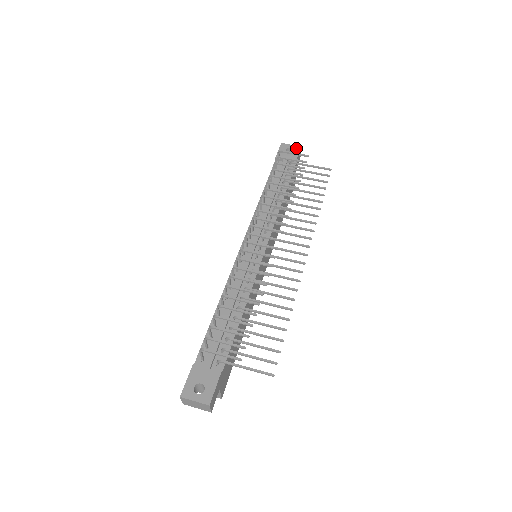
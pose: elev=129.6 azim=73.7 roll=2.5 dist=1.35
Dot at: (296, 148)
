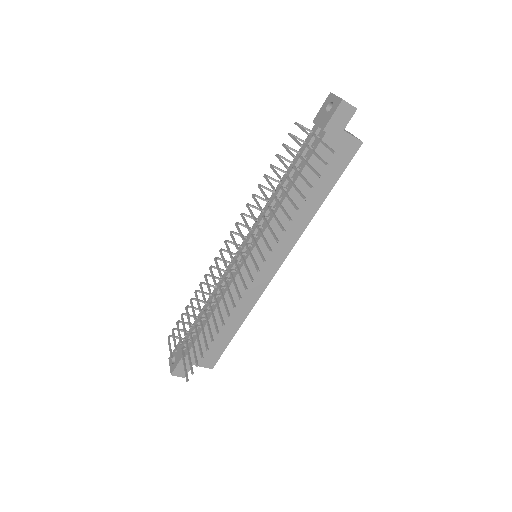
Dot at: (336, 103)
